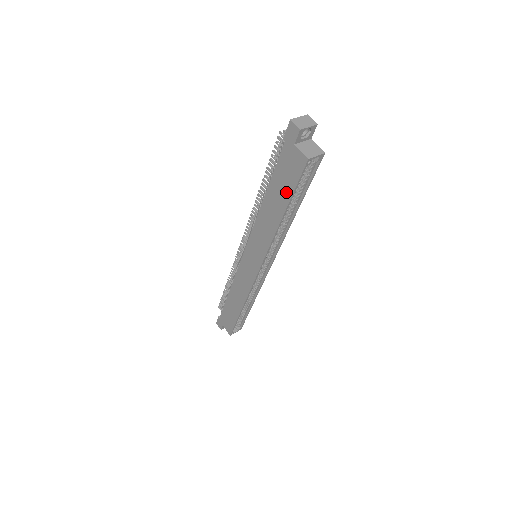
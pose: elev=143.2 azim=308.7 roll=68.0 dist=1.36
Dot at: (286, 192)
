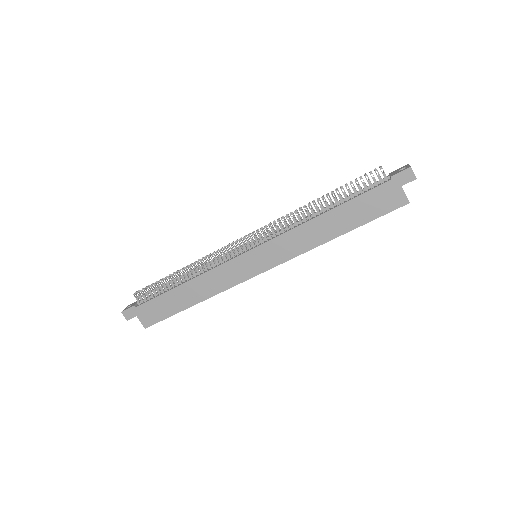
Dot at: (362, 218)
